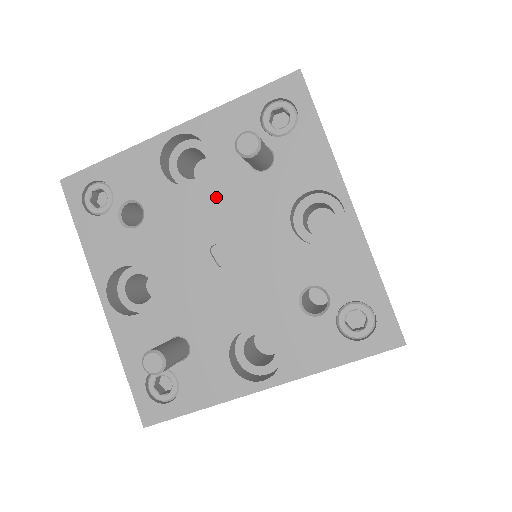
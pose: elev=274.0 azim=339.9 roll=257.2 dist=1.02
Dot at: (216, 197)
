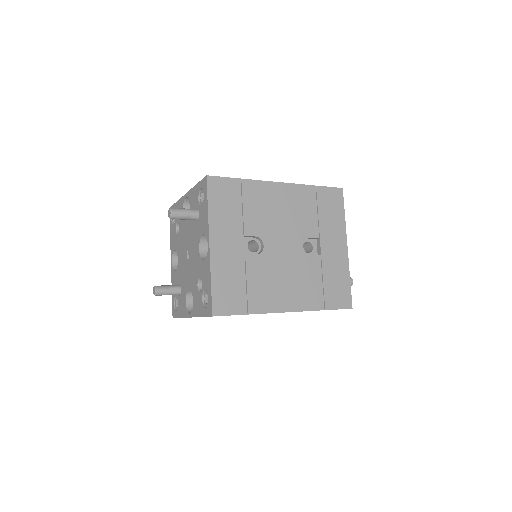
Dot at: (189, 228)
